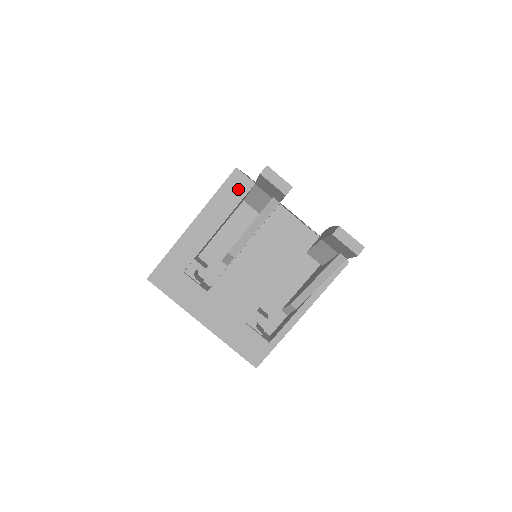
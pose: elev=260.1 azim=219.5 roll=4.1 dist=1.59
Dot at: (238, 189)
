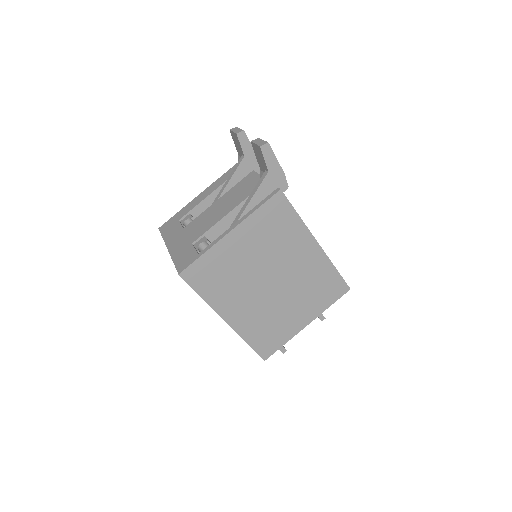
Dot at: occluded
